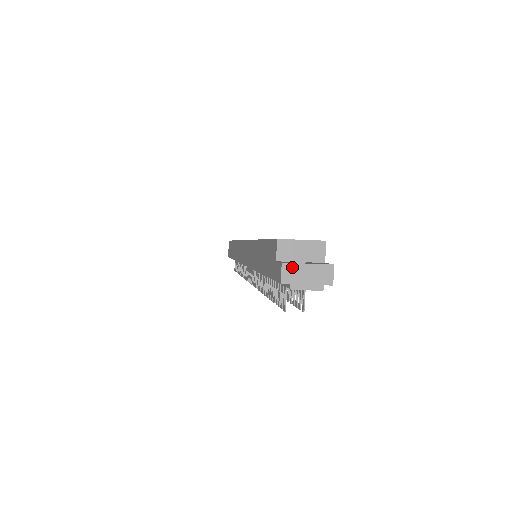
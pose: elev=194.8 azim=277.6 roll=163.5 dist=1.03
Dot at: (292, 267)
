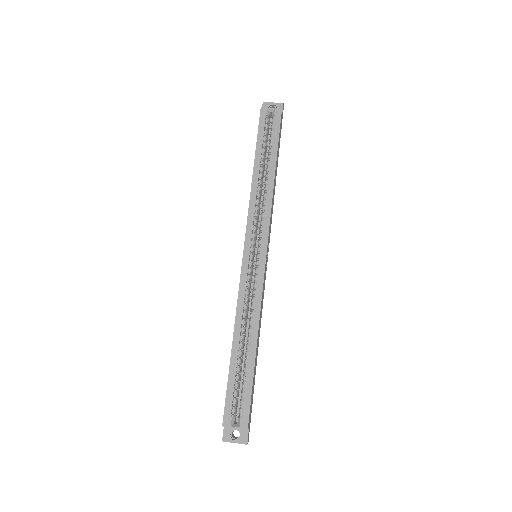
Dot at: occluded
